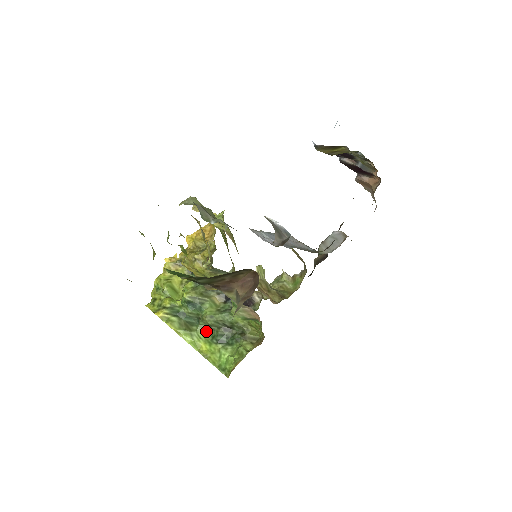
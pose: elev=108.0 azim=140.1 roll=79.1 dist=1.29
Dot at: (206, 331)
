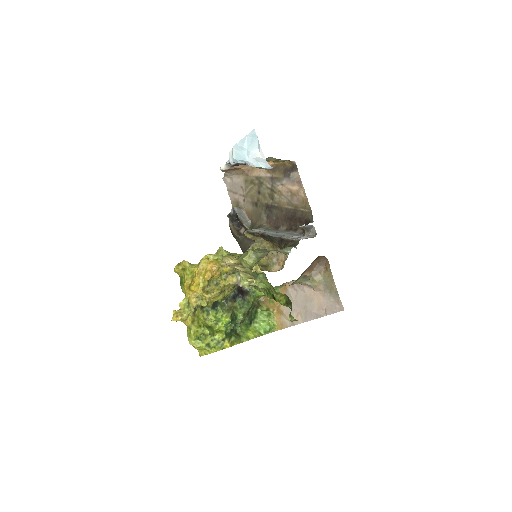
Dot at: (242, 326)
